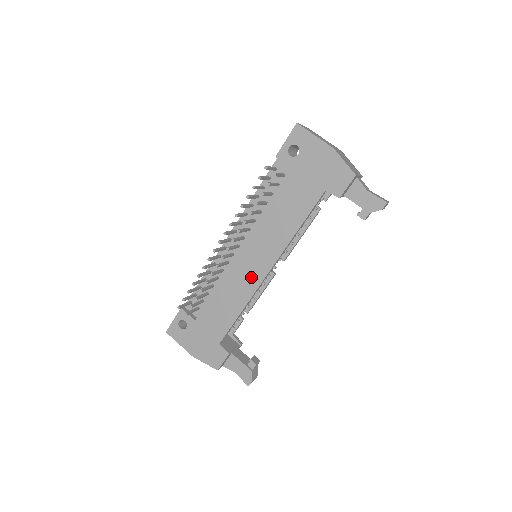
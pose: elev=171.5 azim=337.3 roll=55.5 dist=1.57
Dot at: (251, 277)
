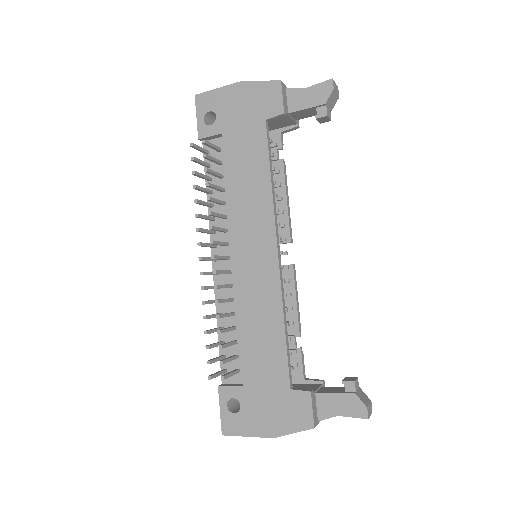
Dot at: (264, 274)
